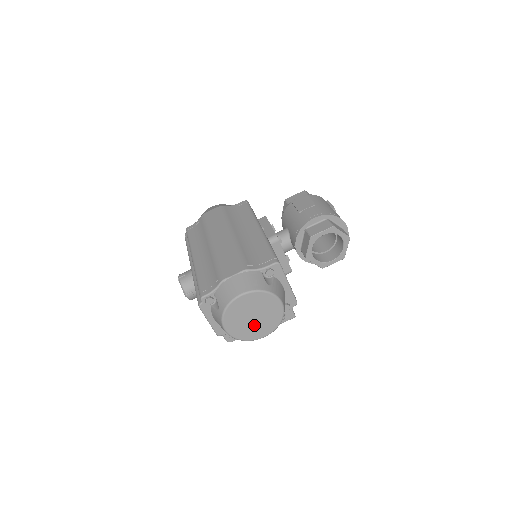
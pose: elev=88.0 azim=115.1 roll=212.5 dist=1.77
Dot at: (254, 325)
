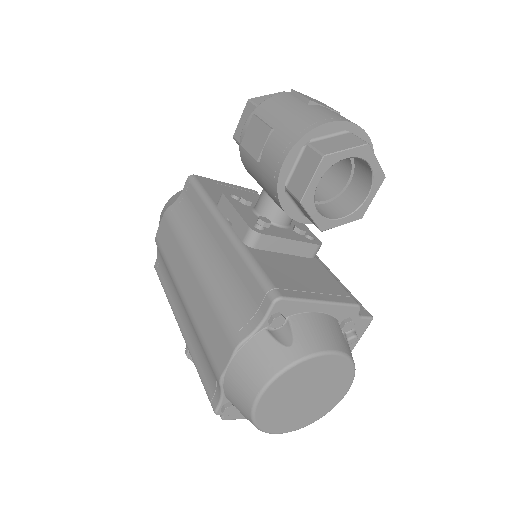
Dot at: (317, 399)
